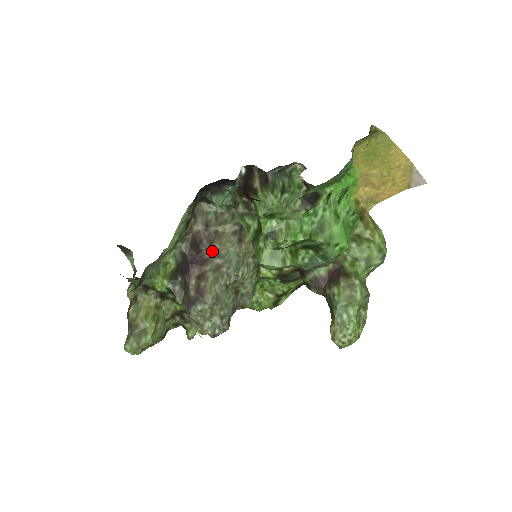
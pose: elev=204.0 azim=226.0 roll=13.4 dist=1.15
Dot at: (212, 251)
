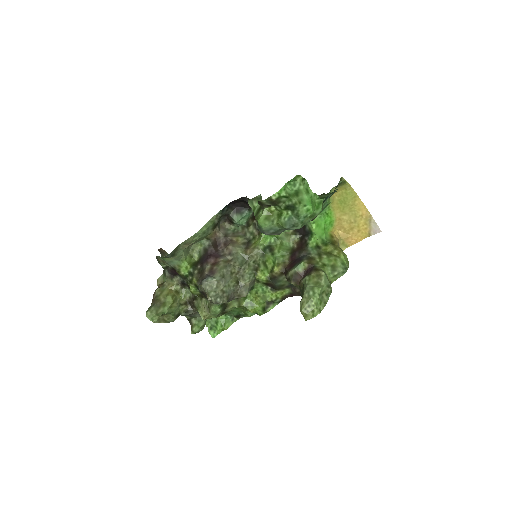
Dot at: (226, 251)
